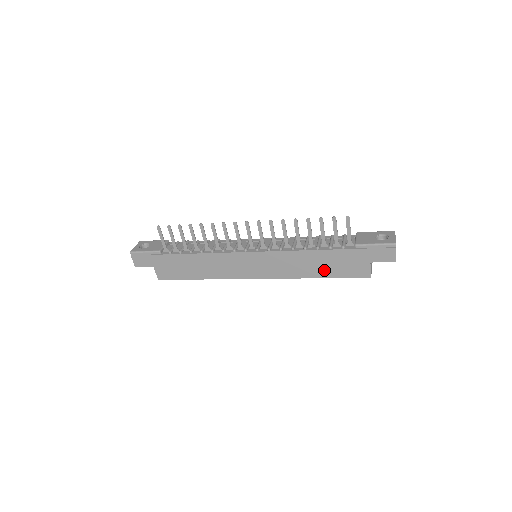
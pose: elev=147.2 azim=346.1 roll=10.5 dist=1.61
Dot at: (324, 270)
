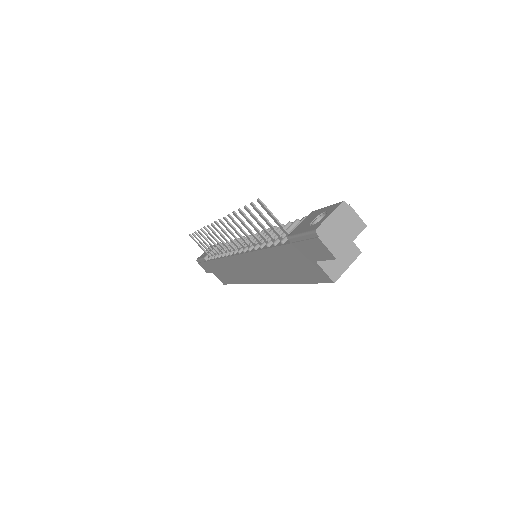
Dot at: (292, 273)
